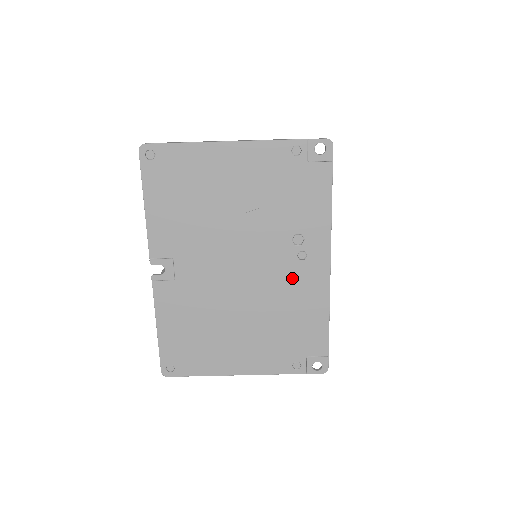
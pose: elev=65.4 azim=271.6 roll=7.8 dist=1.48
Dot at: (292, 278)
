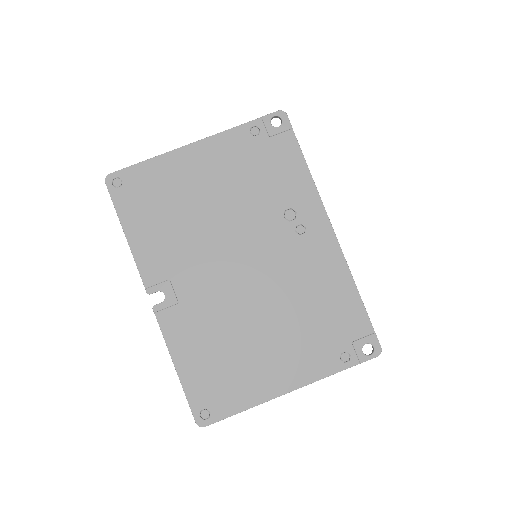
Dot at: (300, 257)
